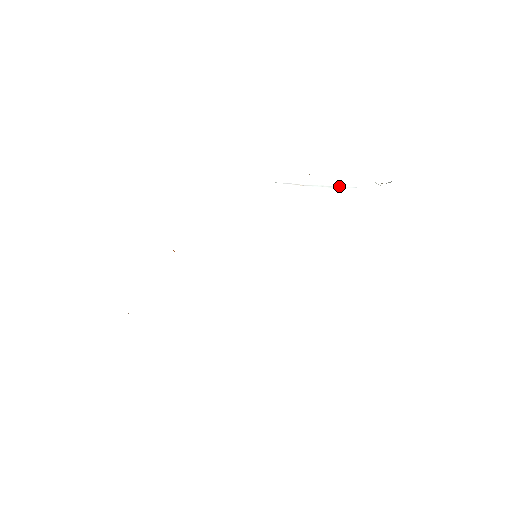
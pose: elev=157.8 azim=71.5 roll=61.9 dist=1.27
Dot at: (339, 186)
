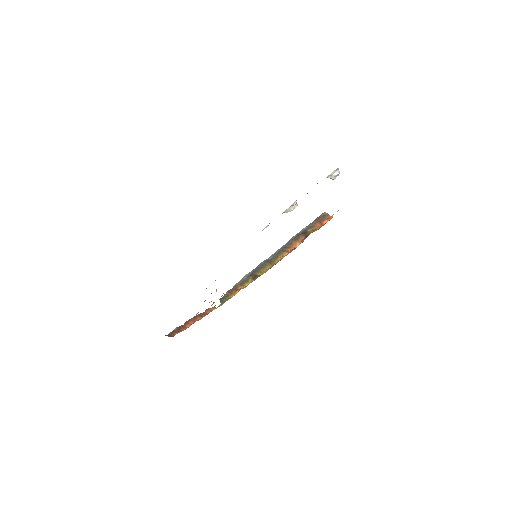
Dot at: occluded
